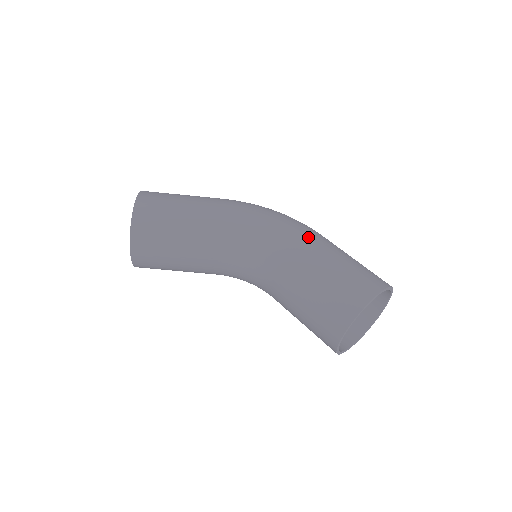
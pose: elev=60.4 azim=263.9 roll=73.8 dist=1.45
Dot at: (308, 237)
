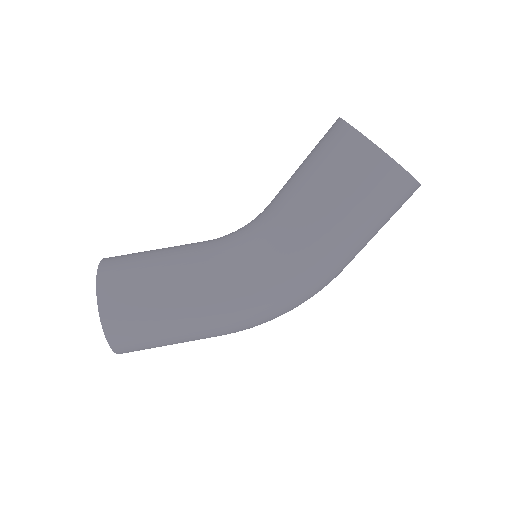
Dot at: occluded
